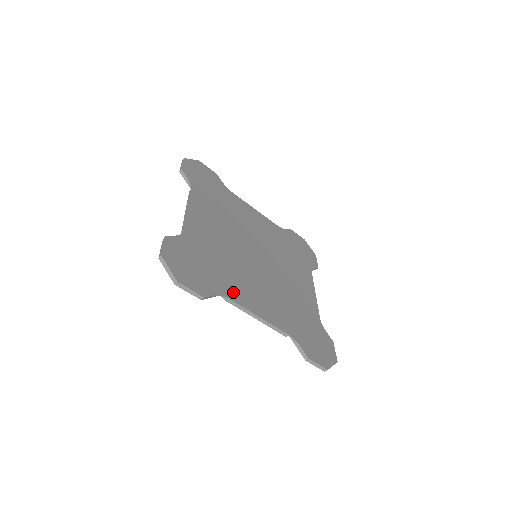
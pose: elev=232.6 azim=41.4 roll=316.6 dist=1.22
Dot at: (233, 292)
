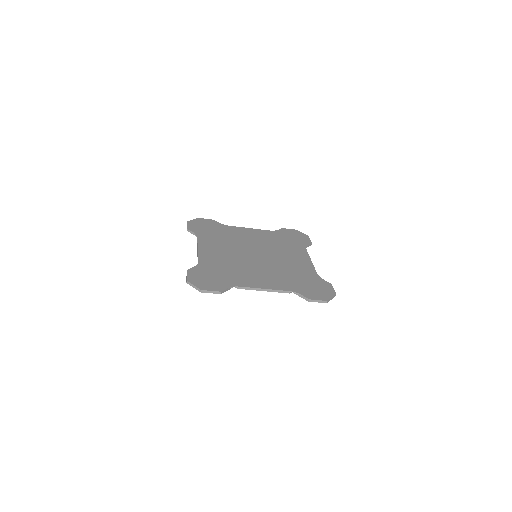
Dot at: (242, 282)
